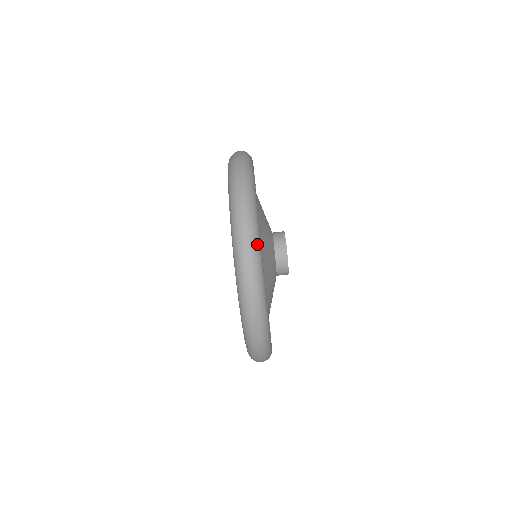
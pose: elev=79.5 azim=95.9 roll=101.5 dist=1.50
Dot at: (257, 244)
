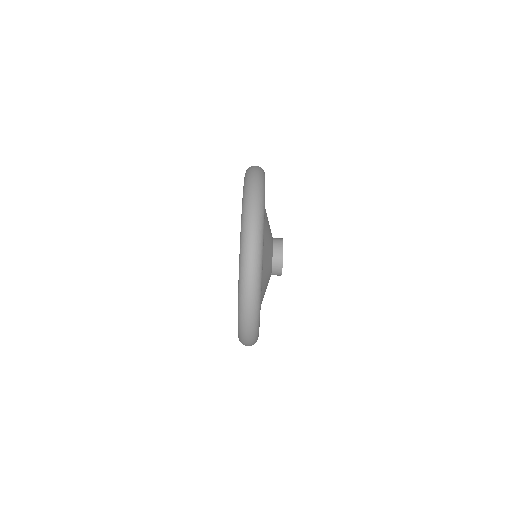
Dot at: (263, 187)
